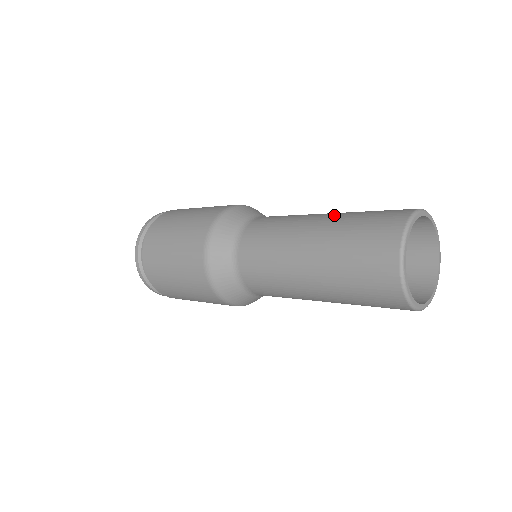
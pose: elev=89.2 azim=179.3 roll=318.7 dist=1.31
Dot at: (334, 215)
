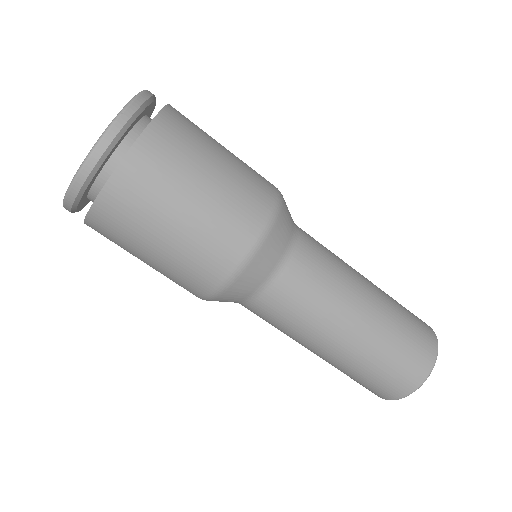
Dot at: (381, 308)
